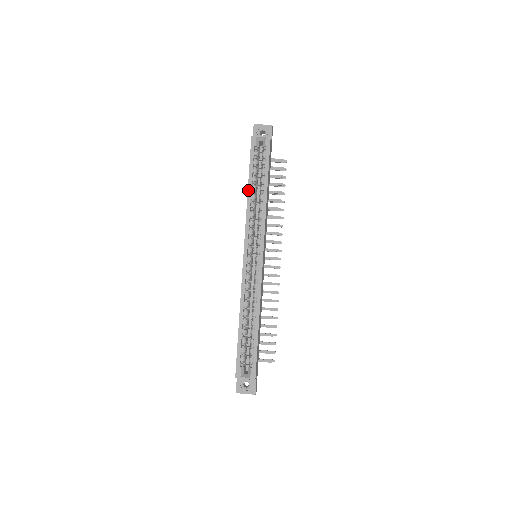
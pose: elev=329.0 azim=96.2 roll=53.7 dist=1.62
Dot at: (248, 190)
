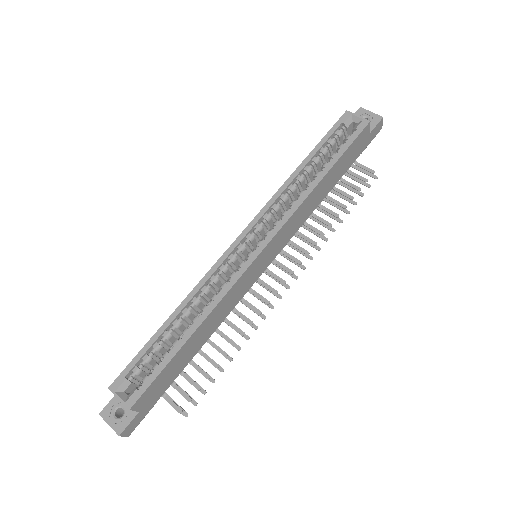
Dot at: (299, 166)
